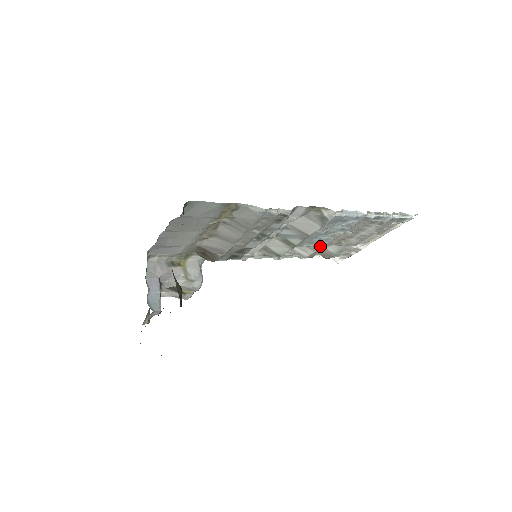
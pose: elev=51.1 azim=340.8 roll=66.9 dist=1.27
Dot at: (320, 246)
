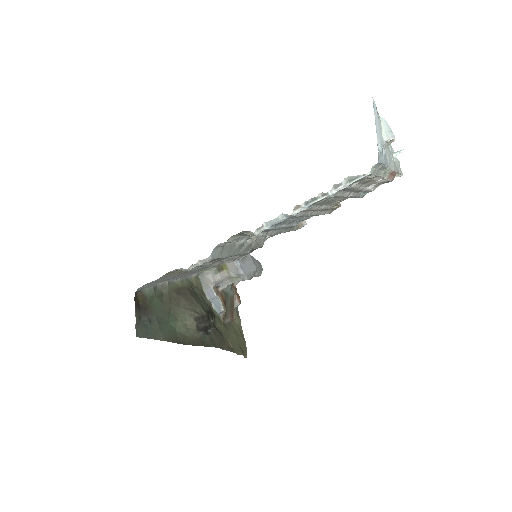
Dot at: (317, 215)
